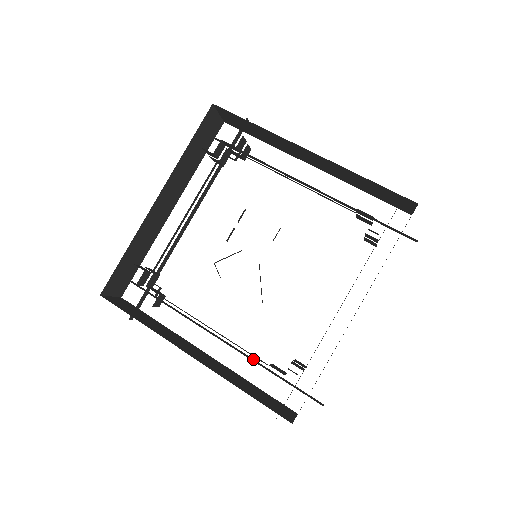
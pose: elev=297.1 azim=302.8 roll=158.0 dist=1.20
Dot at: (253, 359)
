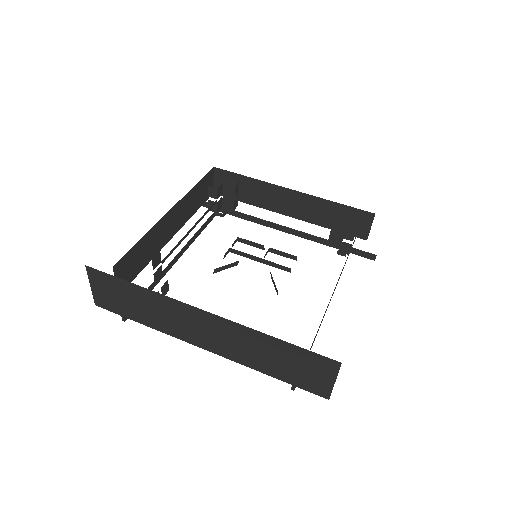
Dot at: occluded
